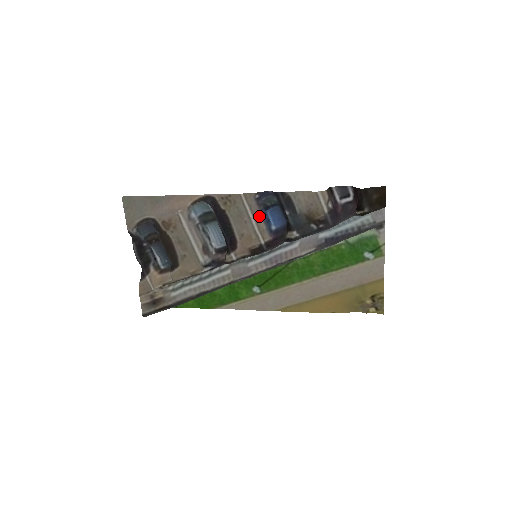
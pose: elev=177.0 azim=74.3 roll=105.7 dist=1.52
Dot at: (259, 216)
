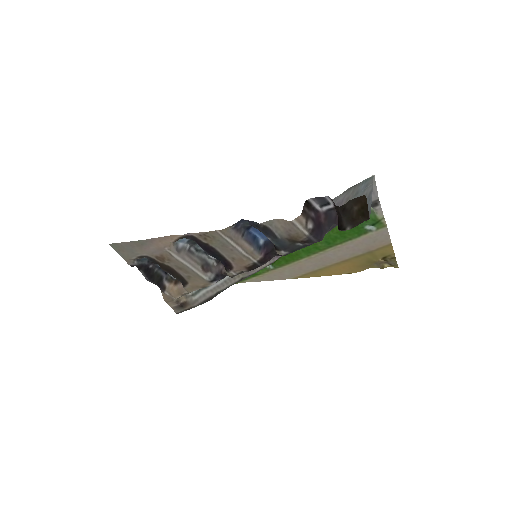
Dot at: (243, 242)
